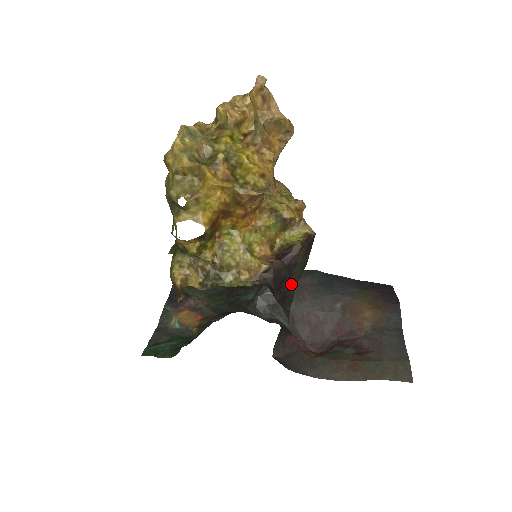
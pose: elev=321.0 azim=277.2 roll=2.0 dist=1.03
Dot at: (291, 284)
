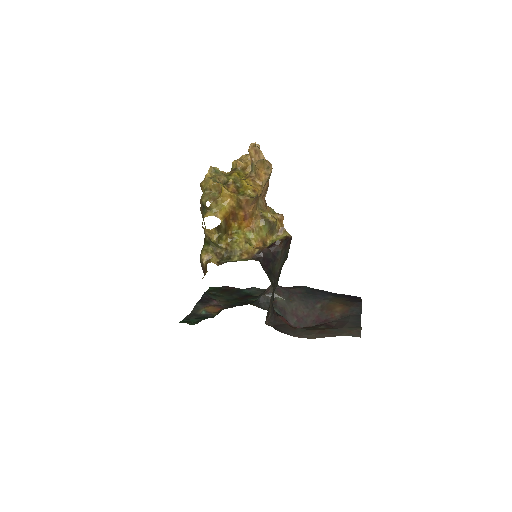
Dot at: (276, 266)
